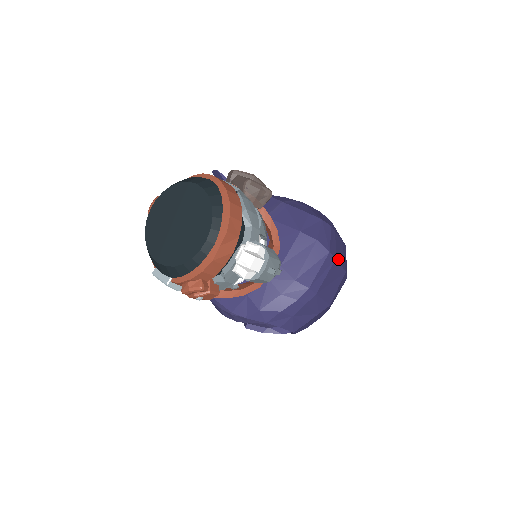
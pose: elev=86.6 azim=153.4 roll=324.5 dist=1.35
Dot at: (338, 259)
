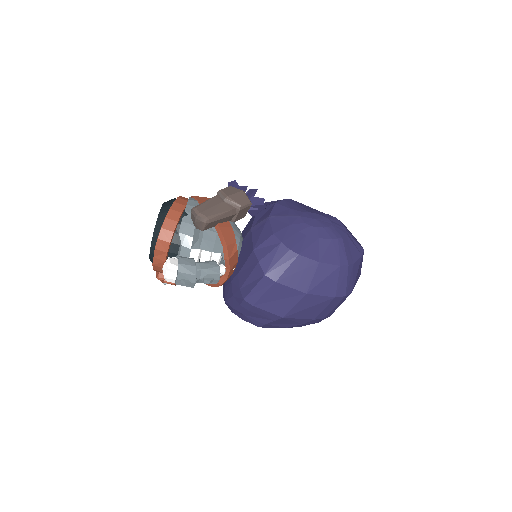
Dot at: (286, 282)
